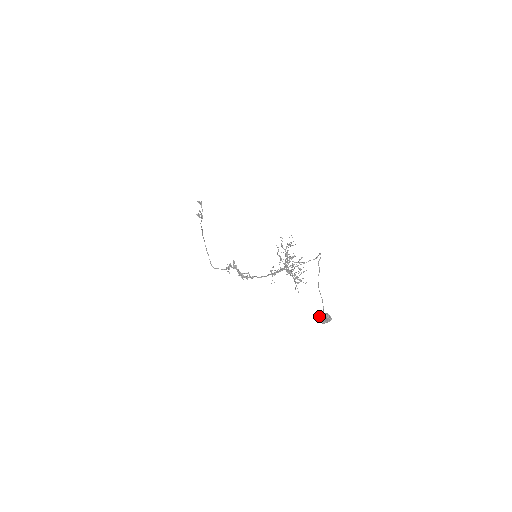
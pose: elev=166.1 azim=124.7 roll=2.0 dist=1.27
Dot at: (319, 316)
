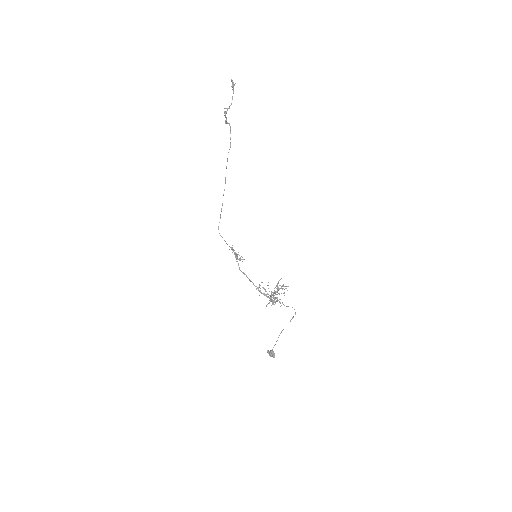
Dot at: (270, 353)
